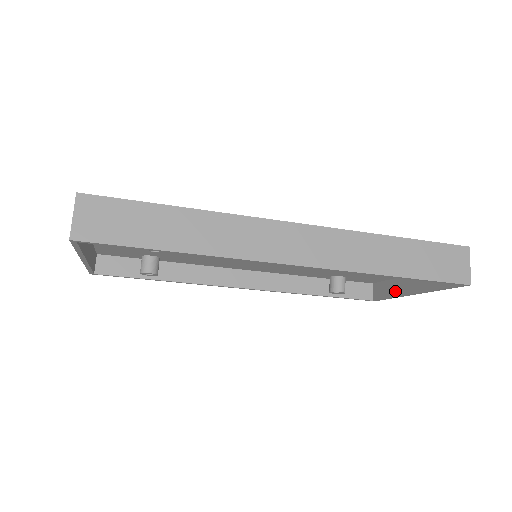
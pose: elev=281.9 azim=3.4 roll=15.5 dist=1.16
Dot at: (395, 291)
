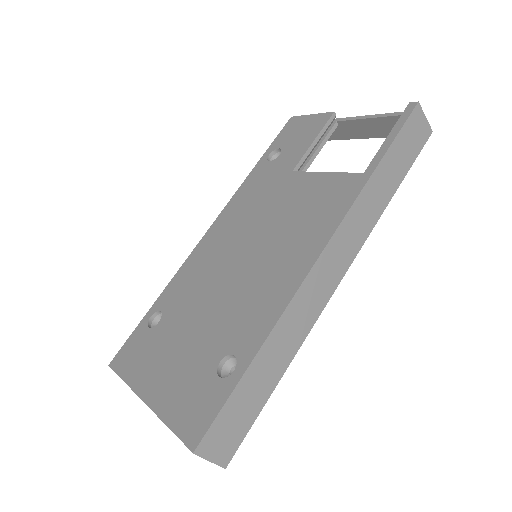
Dot at: (335, 136)
